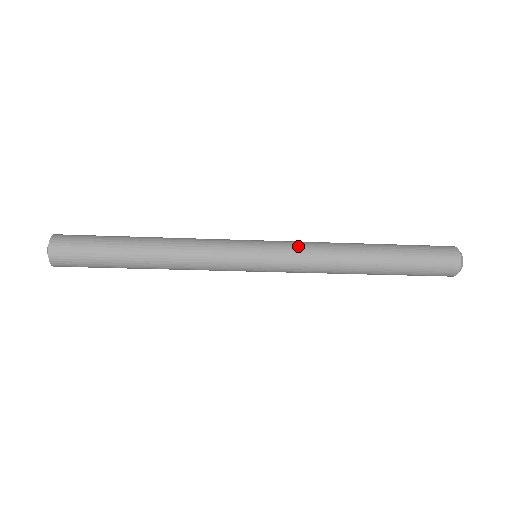
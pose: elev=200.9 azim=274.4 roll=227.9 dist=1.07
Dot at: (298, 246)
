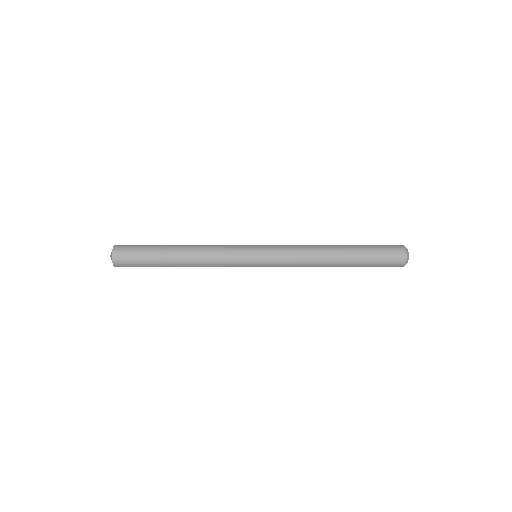
Dot at: (285, 248)
